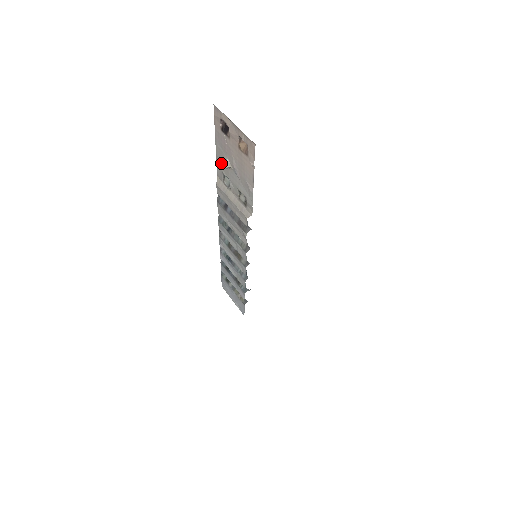
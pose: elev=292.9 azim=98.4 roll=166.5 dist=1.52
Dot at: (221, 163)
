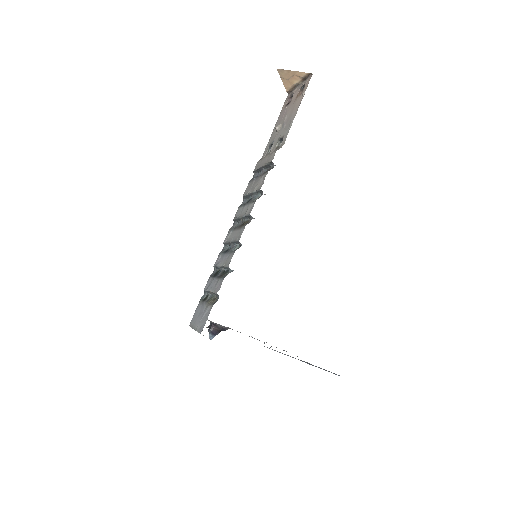
Dot at: (272, 138)
